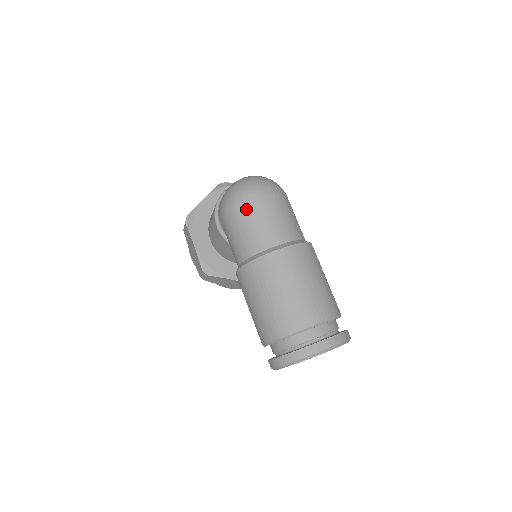
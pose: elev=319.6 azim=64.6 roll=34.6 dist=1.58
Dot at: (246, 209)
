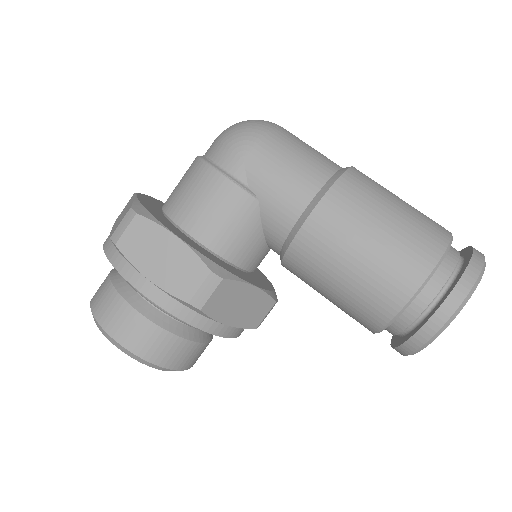
Dot at: (283, 133)
